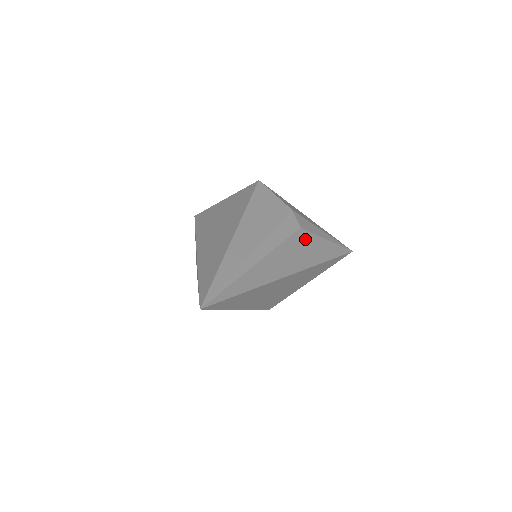
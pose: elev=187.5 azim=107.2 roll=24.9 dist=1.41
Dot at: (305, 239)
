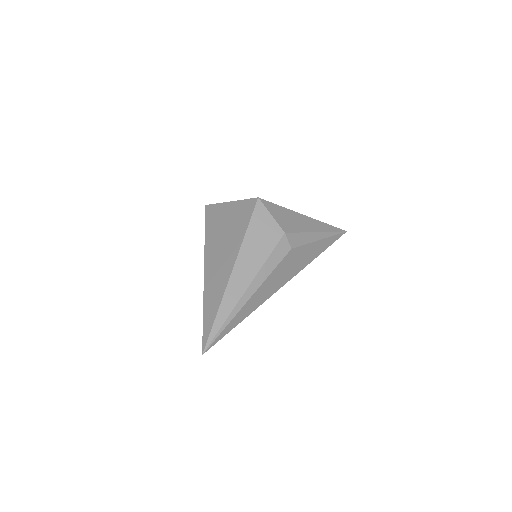
Dot at: (296, 254)
